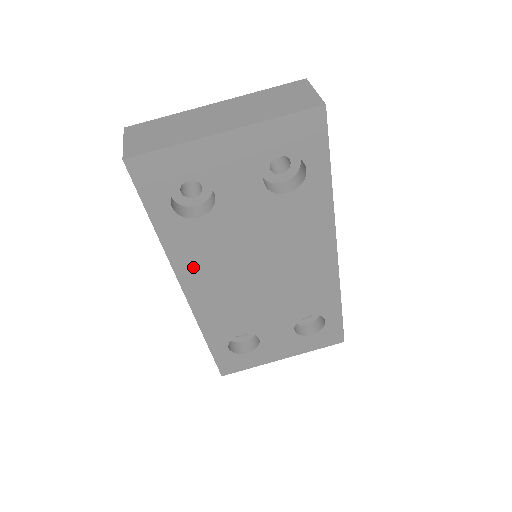
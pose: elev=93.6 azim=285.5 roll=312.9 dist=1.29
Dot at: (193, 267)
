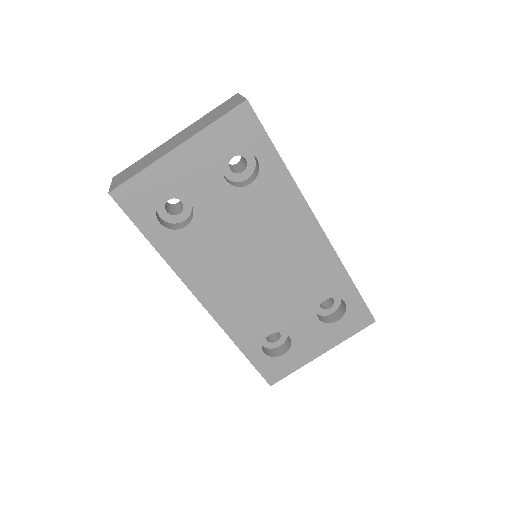
Dot at: (199, 275)
